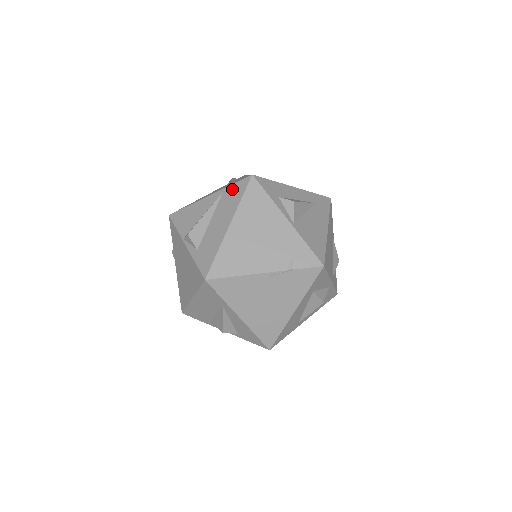
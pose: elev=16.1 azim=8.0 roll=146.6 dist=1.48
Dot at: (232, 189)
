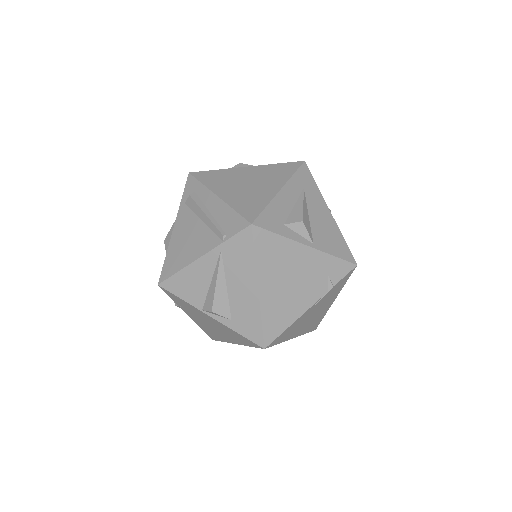
Dot at: (233, 245)
